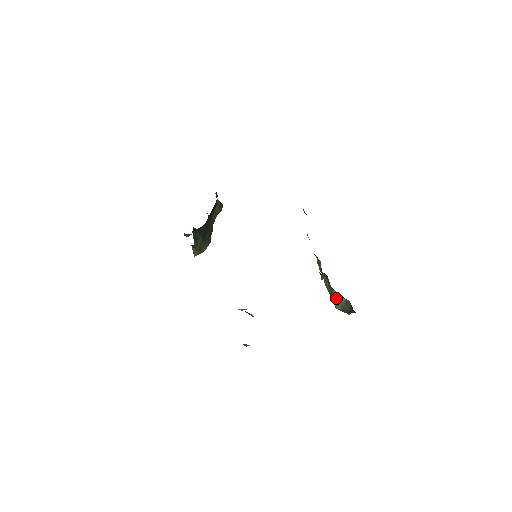
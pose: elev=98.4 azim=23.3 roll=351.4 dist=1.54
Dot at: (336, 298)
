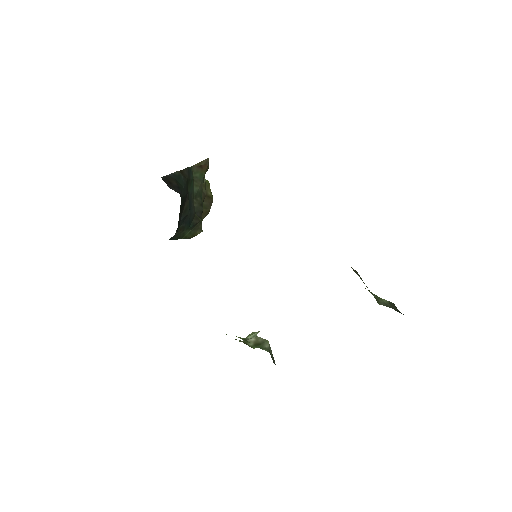
Dot at: (375, 297)
